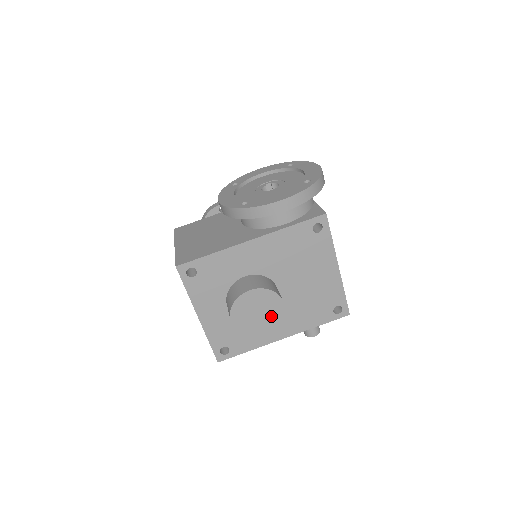
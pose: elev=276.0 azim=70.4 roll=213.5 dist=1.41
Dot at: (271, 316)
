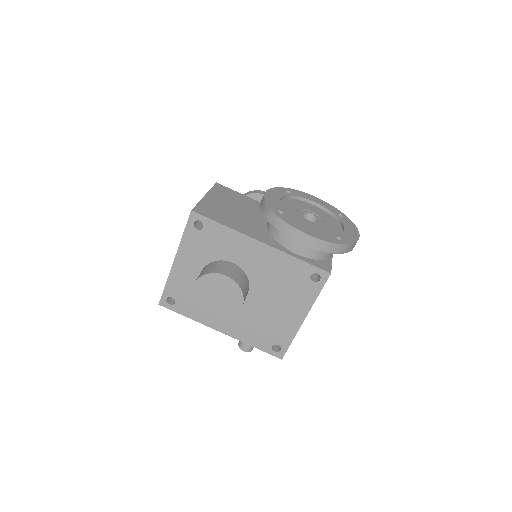
Dot at: (225, 308)
